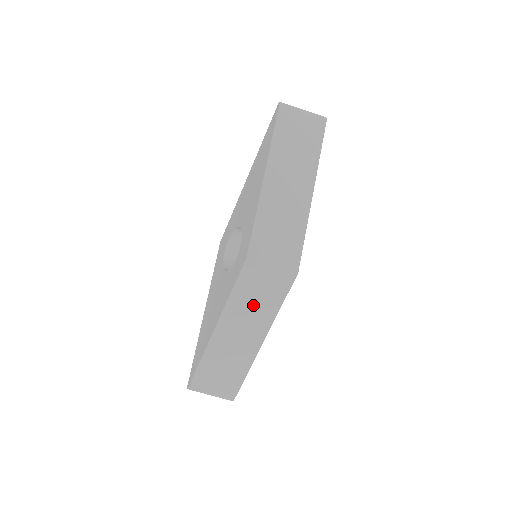
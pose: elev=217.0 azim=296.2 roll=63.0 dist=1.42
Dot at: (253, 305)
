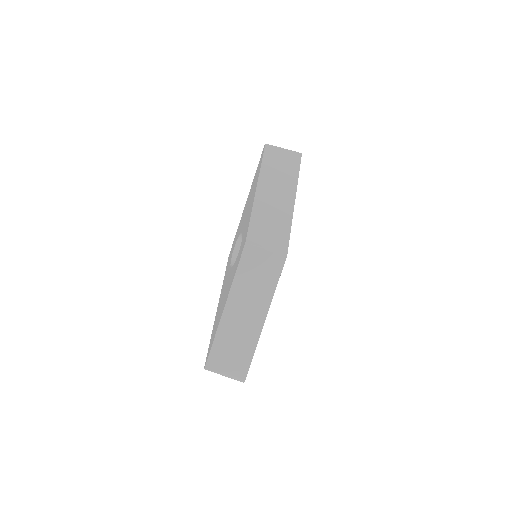
Dot at: (254, 285)
